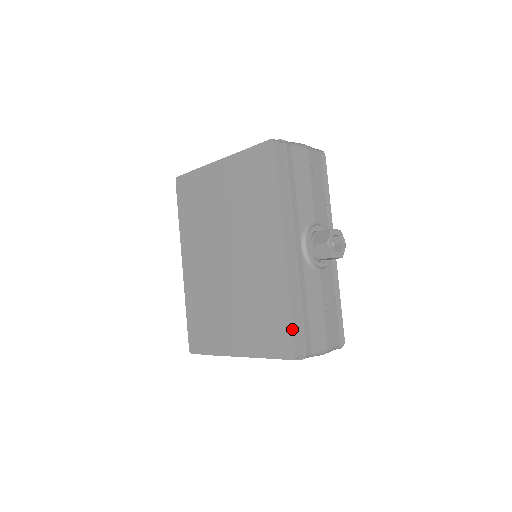
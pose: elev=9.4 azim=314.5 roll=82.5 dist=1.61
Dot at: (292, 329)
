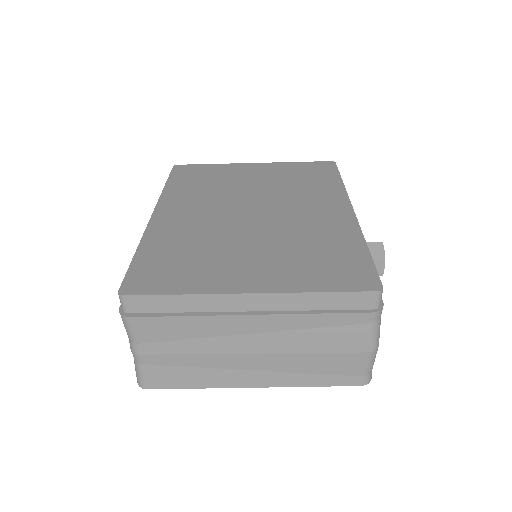
Dot at: (374, 264)
